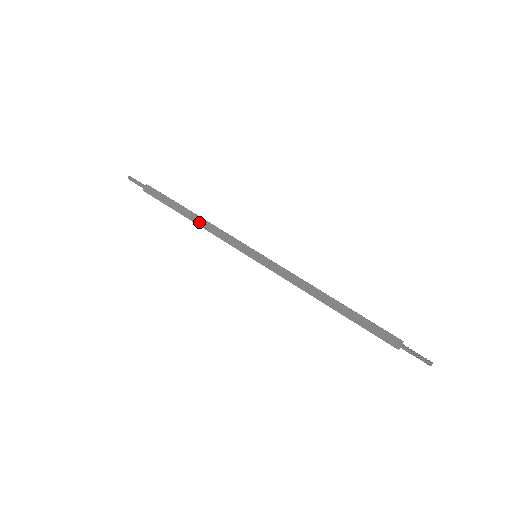
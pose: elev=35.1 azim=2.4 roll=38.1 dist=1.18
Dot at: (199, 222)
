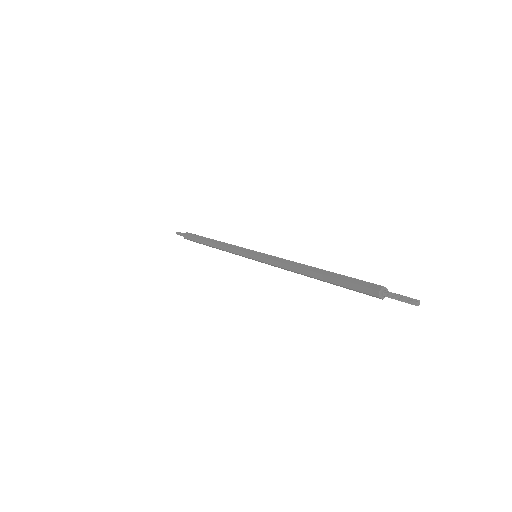
Dot at: (217, 248)
